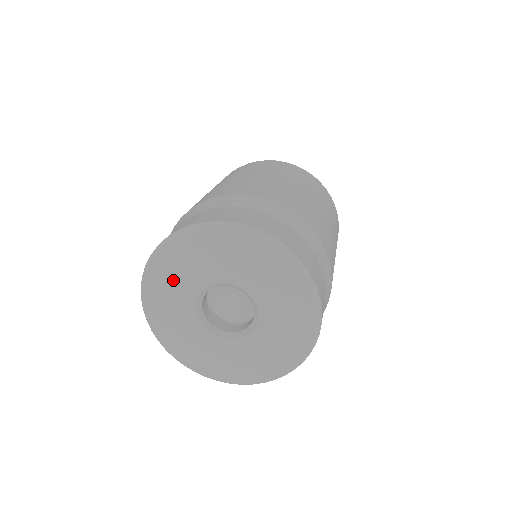
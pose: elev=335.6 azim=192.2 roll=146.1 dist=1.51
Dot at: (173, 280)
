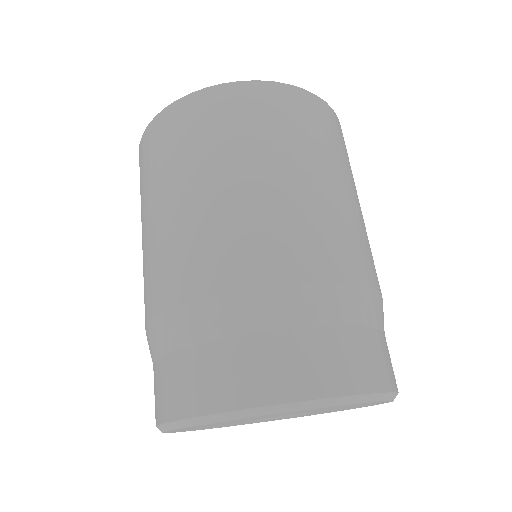
Dot at: occluded
